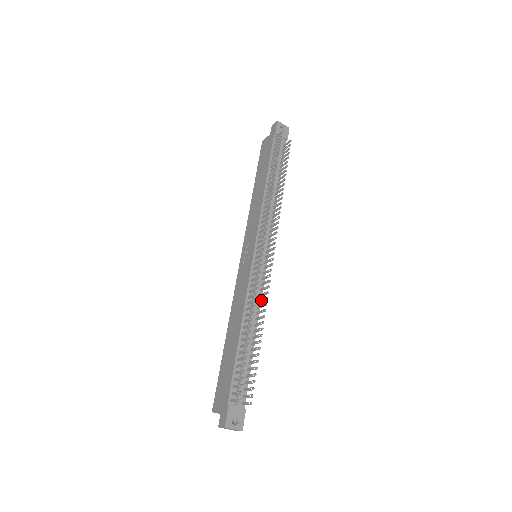
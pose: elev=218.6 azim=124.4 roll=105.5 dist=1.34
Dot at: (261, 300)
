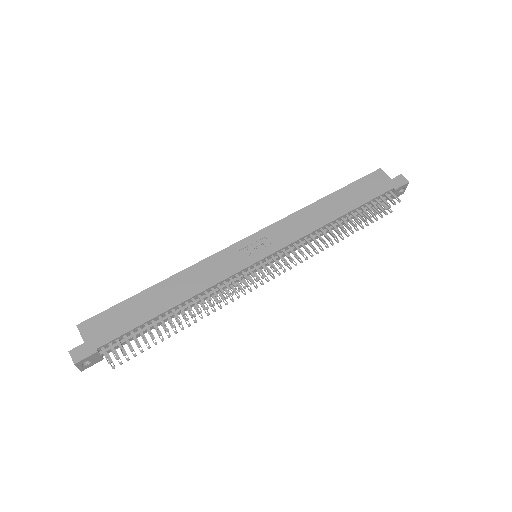
Dot at: (216, 299)
